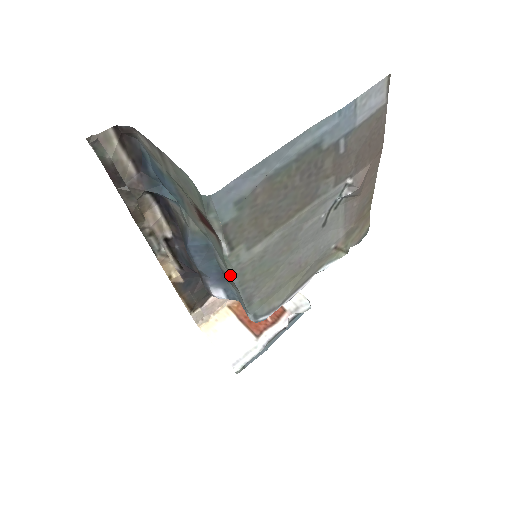
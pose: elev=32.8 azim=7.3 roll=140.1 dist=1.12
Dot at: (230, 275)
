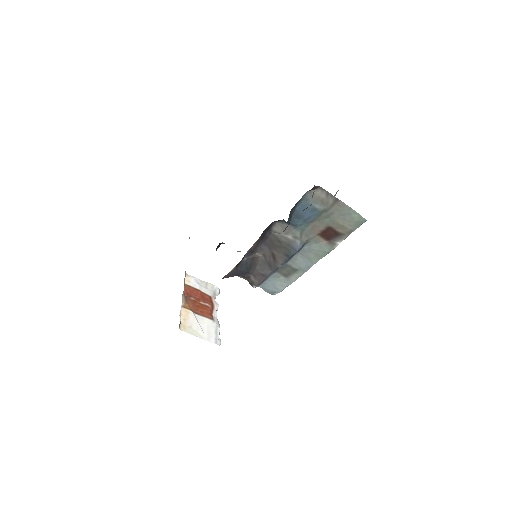
Dot at: (316, 262)
